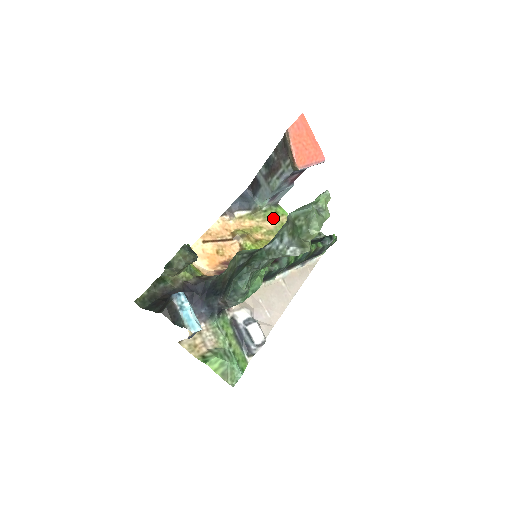
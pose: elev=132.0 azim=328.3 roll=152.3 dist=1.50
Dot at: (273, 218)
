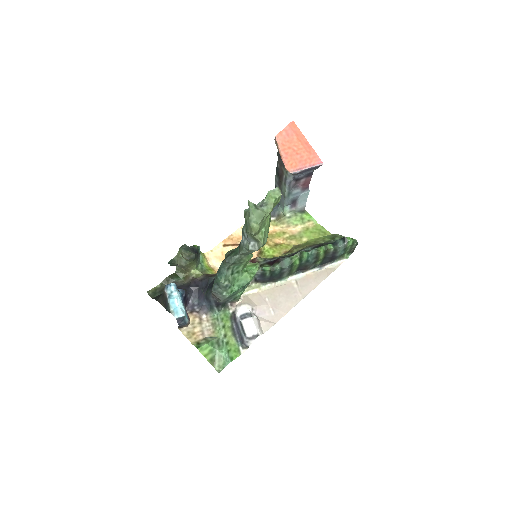
Dot at: (298, 224)
